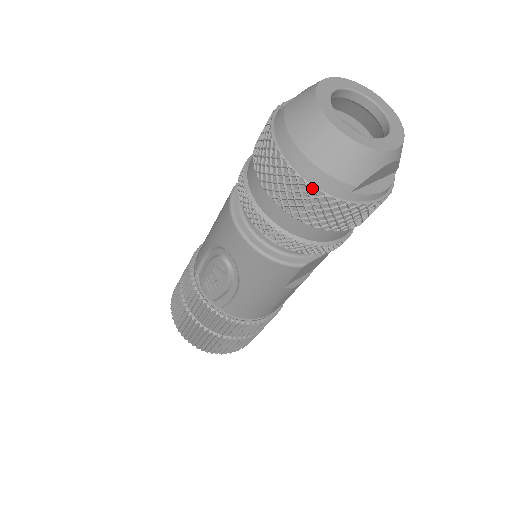
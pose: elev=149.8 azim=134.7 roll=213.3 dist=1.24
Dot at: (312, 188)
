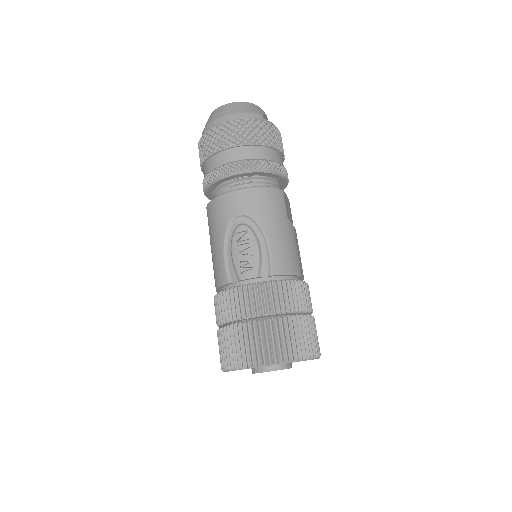
Dot at: (246, 120)
